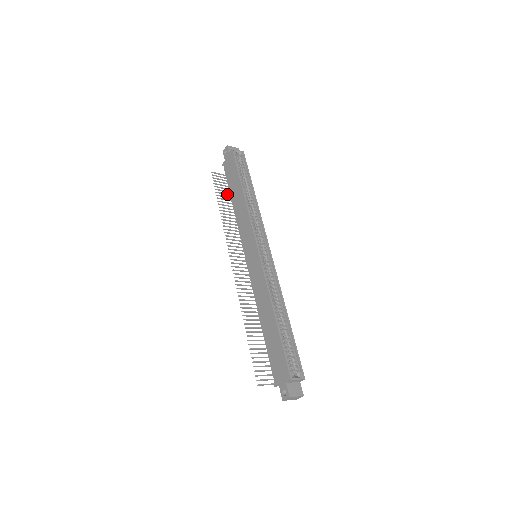
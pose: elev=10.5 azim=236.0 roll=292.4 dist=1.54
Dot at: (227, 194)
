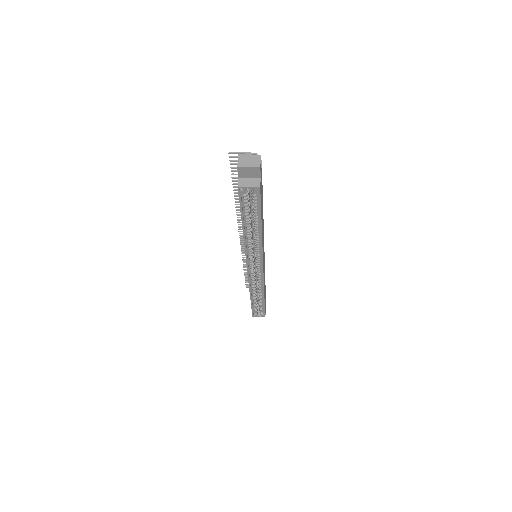
Dot at: occluded
